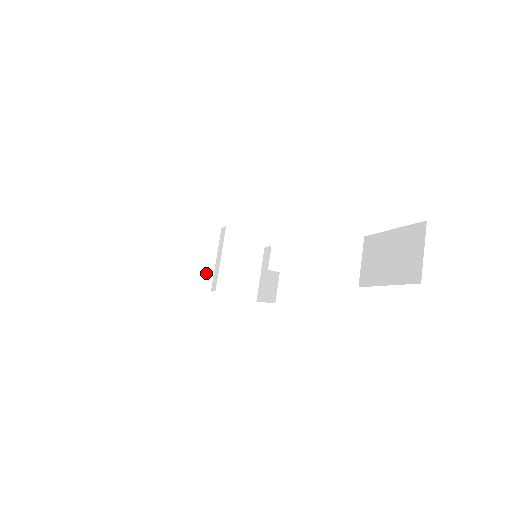
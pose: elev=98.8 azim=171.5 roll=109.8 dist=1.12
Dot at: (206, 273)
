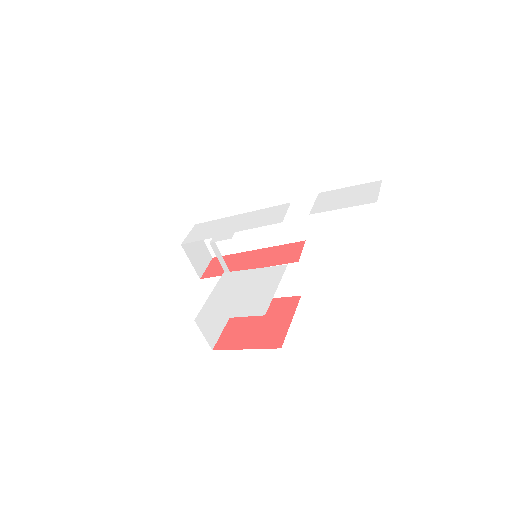
Dot at: (261, 236)
